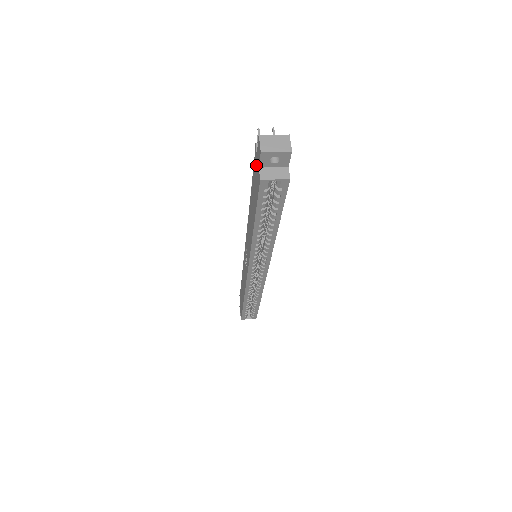
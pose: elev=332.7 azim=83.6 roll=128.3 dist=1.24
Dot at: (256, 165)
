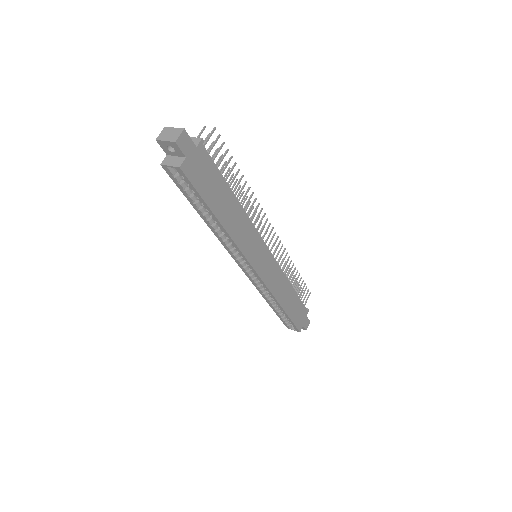
Dot at: occluded
